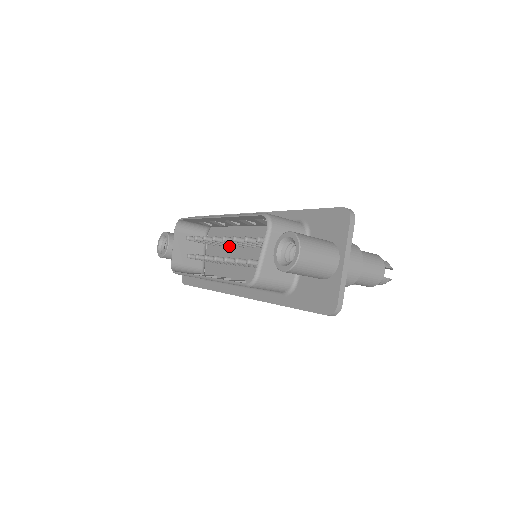
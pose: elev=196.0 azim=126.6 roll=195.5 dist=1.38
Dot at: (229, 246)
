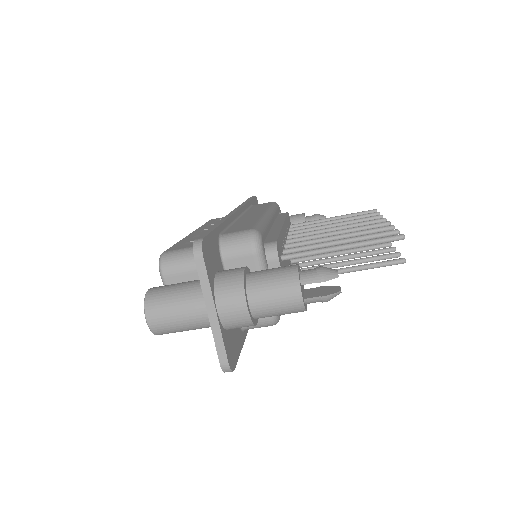
Dot at: occluded
